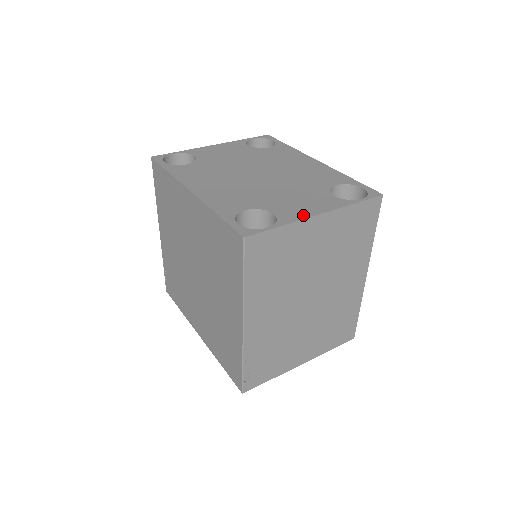
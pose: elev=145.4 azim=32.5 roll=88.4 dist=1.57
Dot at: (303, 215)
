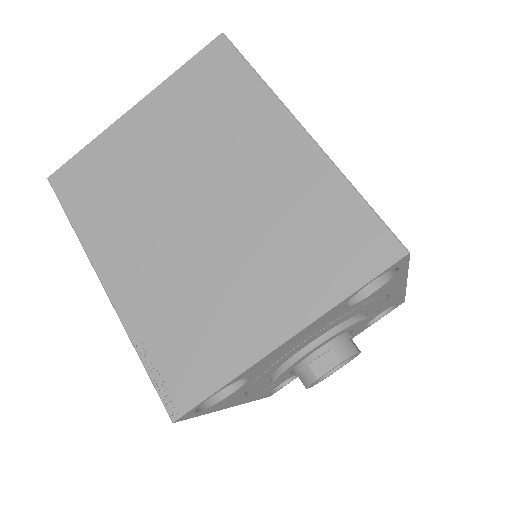
Dot at: occluded
